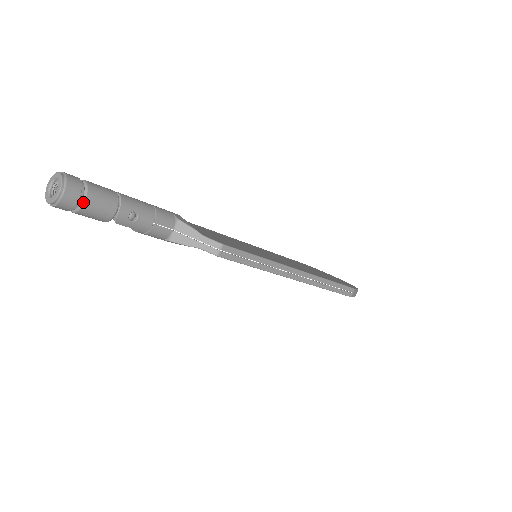
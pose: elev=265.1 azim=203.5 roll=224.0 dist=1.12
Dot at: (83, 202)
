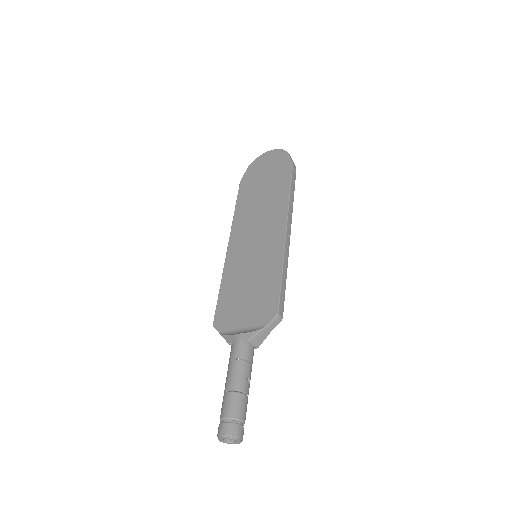
Dot at: (243, 422)
